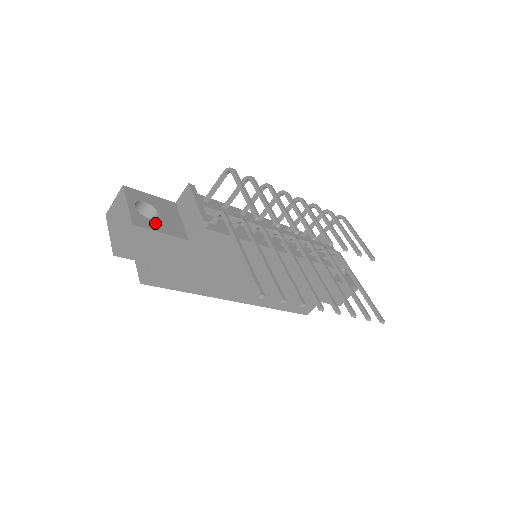
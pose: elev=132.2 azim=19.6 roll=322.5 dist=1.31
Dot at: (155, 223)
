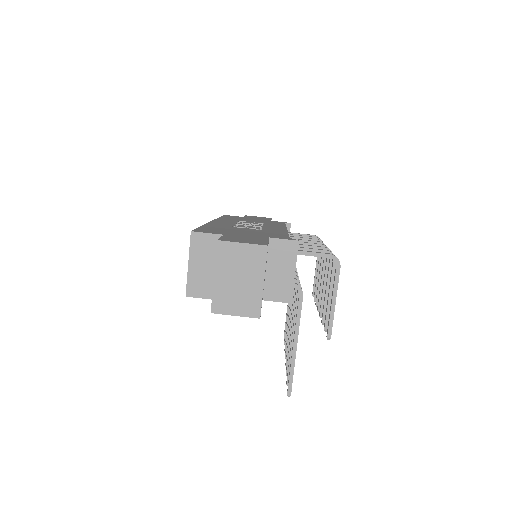
Dot at: occluded
